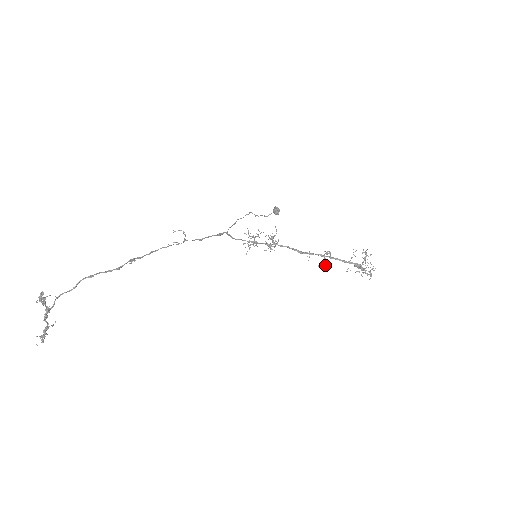
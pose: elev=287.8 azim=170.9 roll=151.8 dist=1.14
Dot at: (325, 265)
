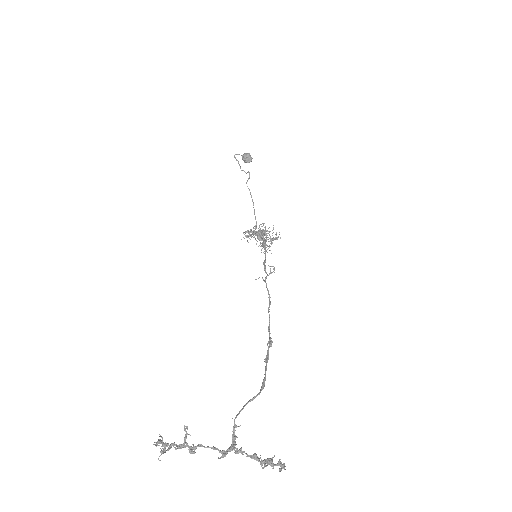
Dot at: (250, 235)
